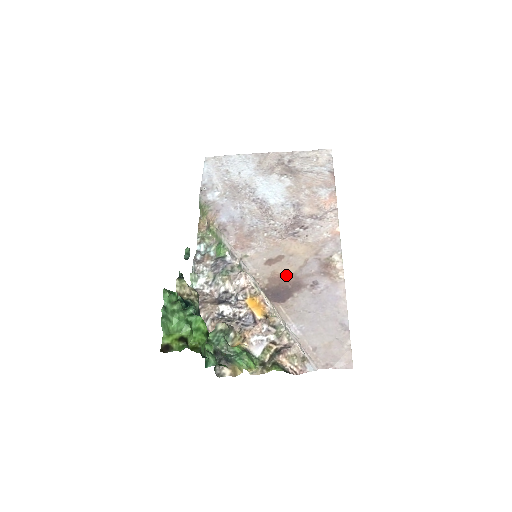
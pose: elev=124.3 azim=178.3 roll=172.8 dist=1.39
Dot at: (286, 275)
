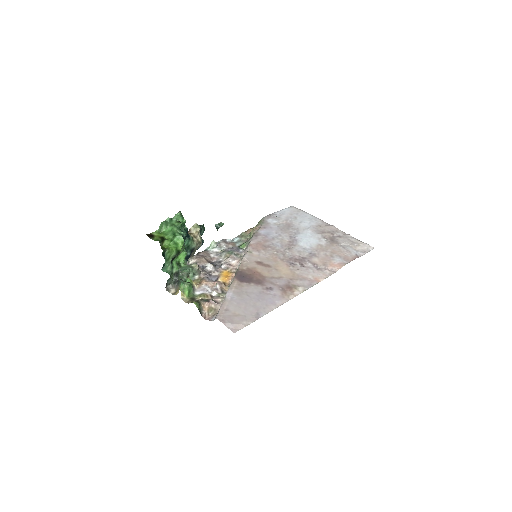
Dot at: (260, 274)
